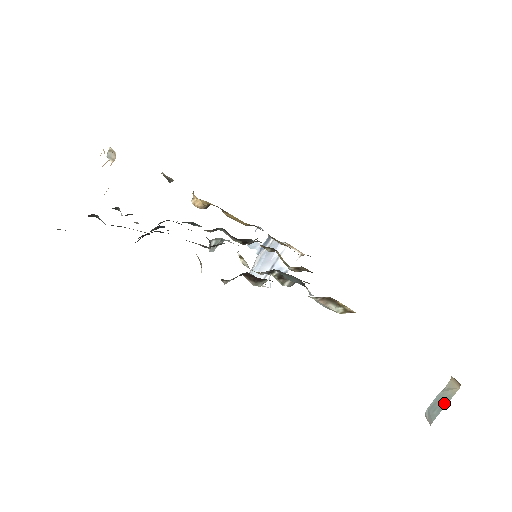
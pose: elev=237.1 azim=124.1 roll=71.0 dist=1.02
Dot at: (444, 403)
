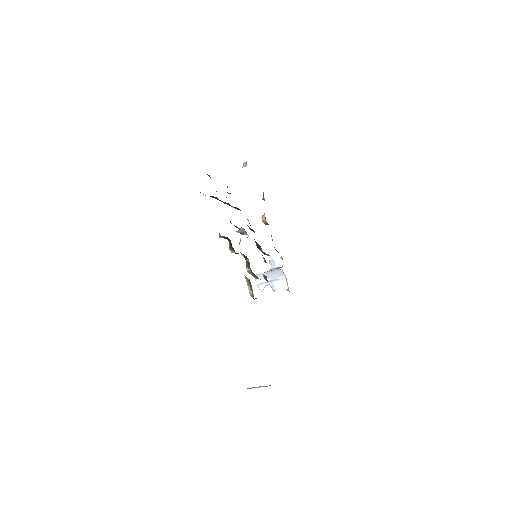
Dot at: (257, 387)
